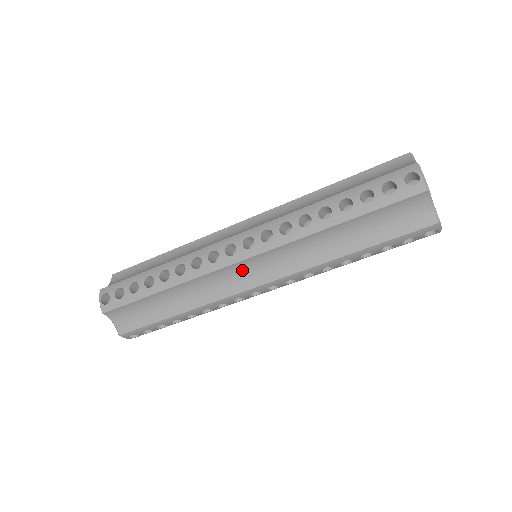
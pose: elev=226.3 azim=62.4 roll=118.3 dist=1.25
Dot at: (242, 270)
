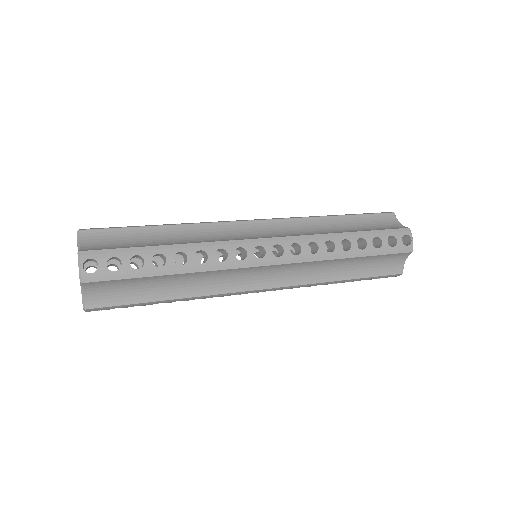
Dot at: (259, 272)
